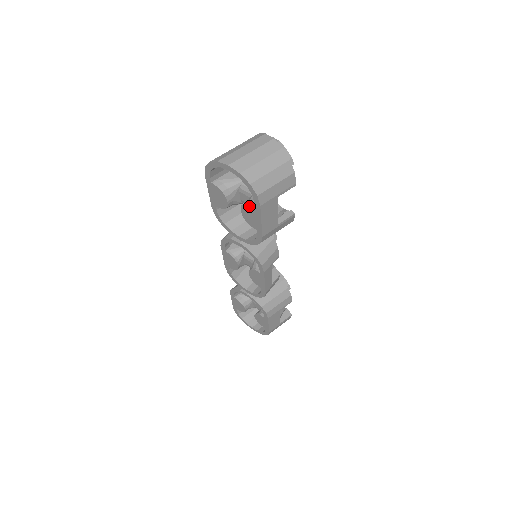
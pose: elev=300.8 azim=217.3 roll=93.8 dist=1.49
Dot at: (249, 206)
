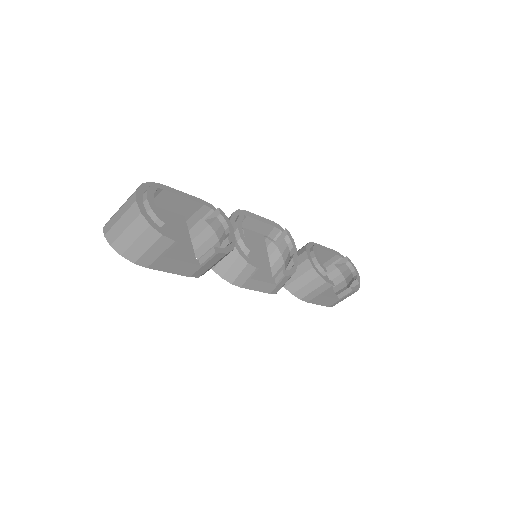
Dot at: occluded
